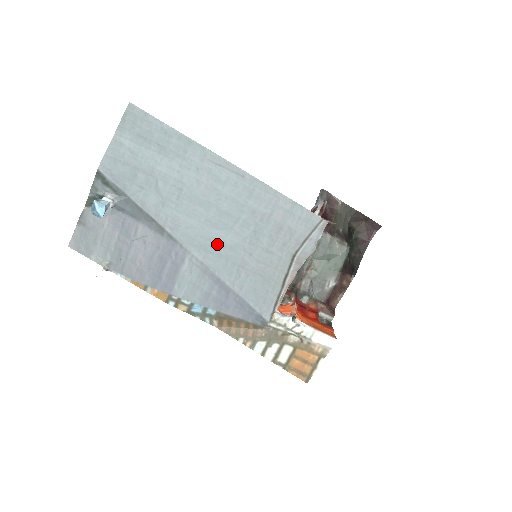
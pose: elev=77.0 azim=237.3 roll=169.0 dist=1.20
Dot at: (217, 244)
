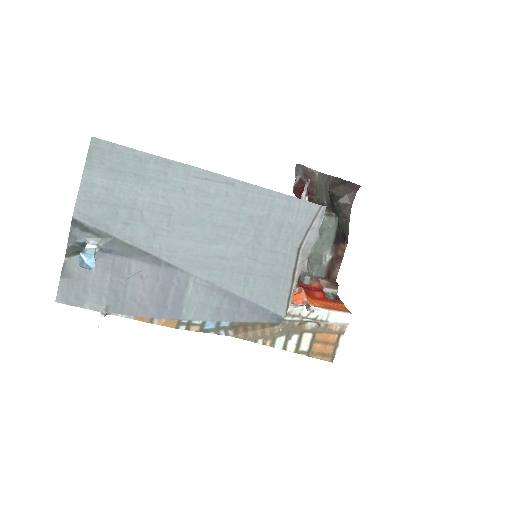
Dot at: (219, 259)
